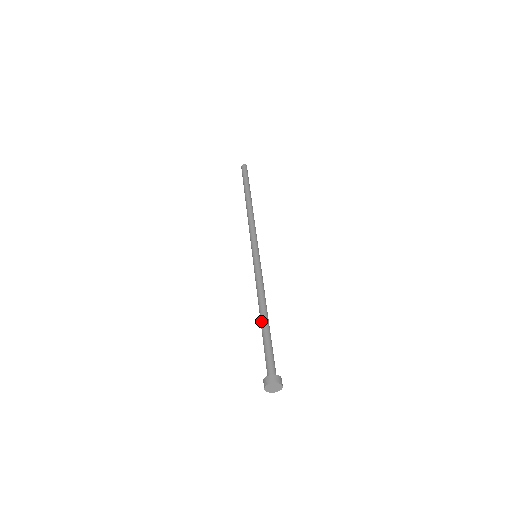
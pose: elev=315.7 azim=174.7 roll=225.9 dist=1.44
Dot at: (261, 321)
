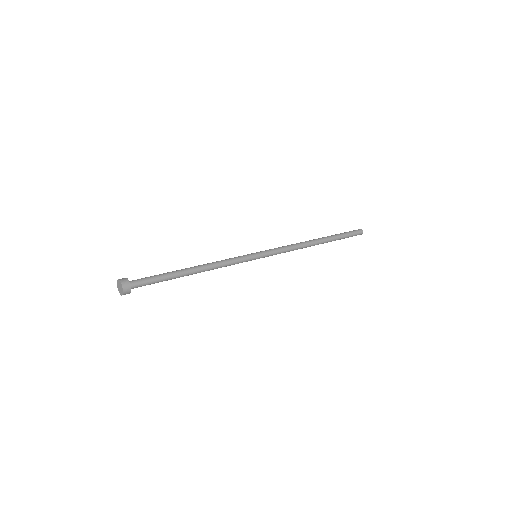
Dot at: occluded
